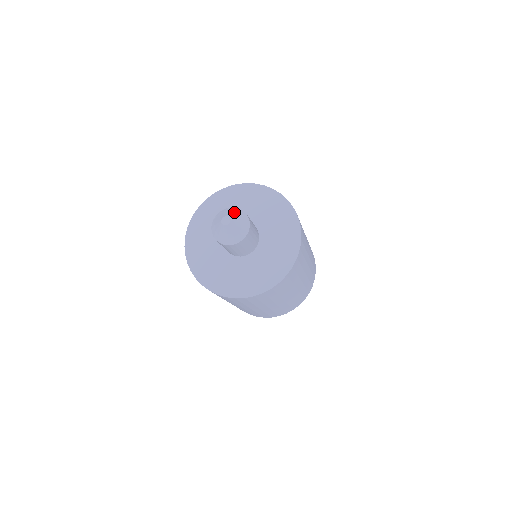
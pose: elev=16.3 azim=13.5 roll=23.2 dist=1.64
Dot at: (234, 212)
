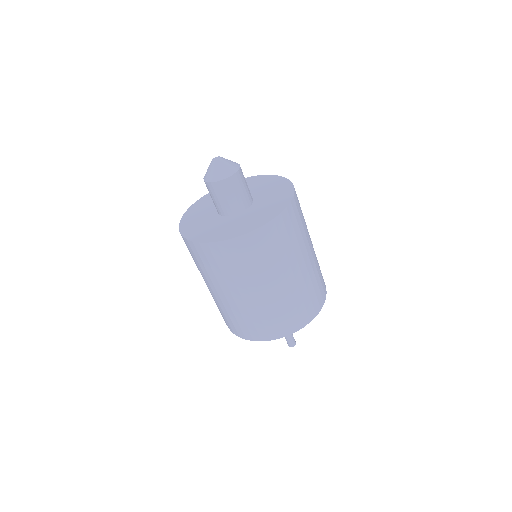
Dot at: occluded
